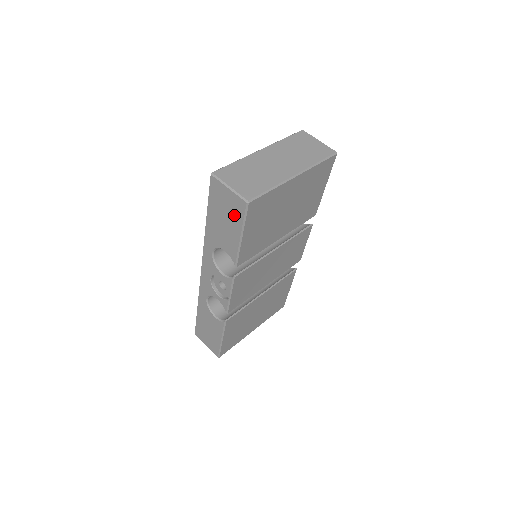
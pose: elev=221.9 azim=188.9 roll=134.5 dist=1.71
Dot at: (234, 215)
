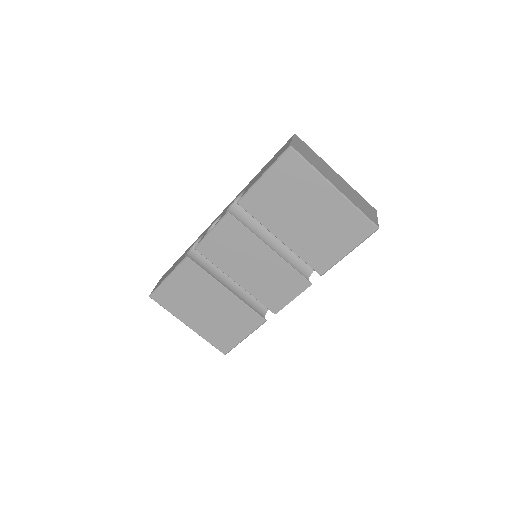
Dot at: occluded
